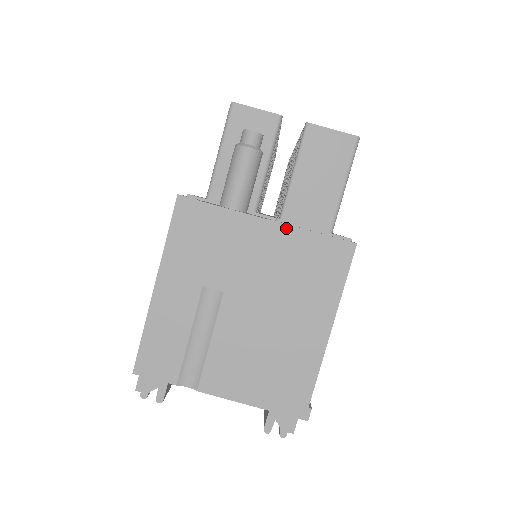
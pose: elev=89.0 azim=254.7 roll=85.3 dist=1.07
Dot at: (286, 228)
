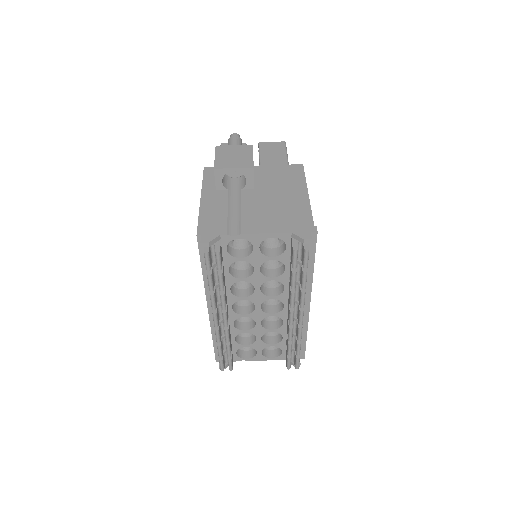
Dot at: (264, 167)
